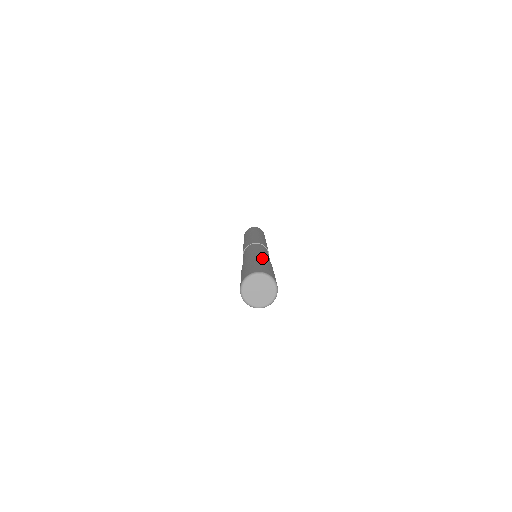
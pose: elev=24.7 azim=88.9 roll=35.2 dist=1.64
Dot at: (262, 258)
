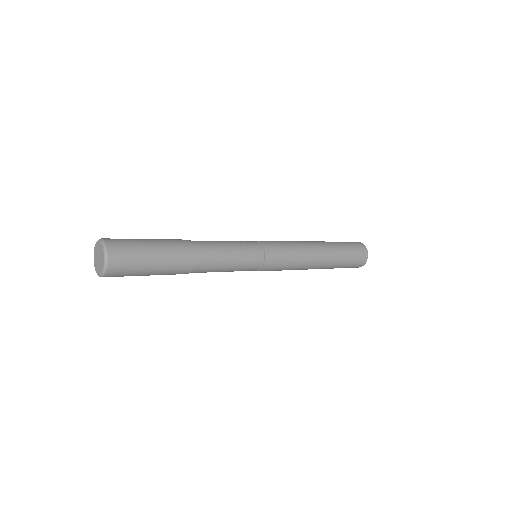
Dot at: (171, 239)
